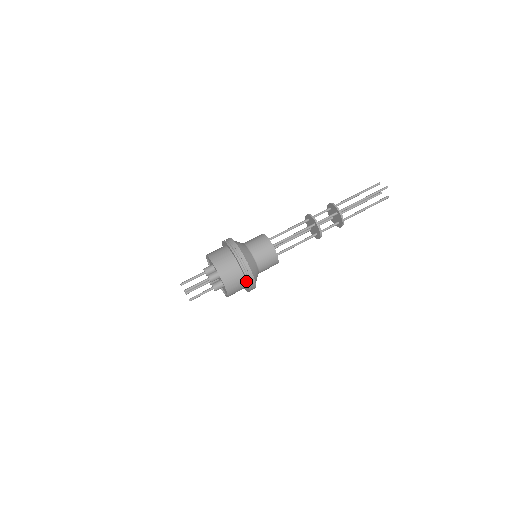
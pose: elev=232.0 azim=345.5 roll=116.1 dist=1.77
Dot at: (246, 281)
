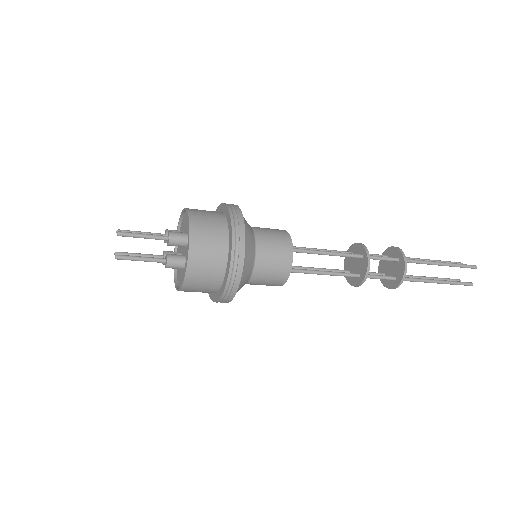
Dot at: (228, 264)
